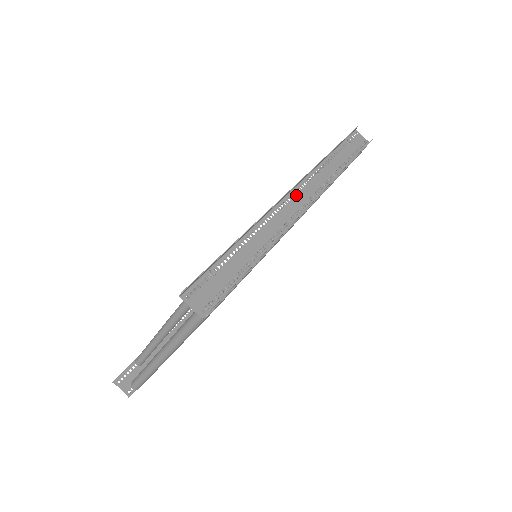
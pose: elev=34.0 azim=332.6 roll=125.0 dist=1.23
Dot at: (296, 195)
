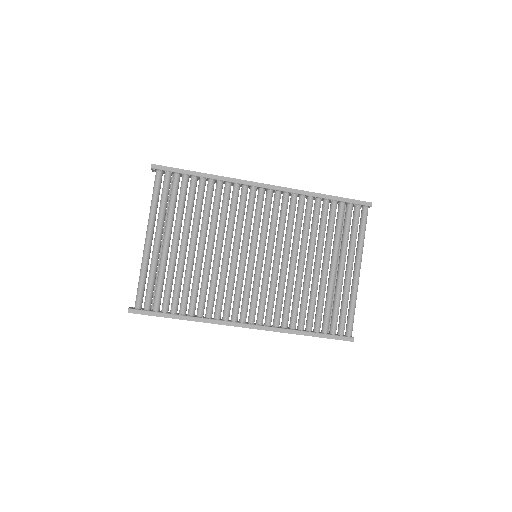
Dot at: occluded
